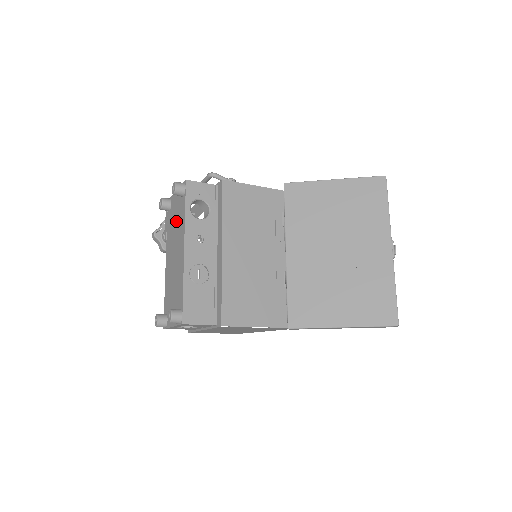
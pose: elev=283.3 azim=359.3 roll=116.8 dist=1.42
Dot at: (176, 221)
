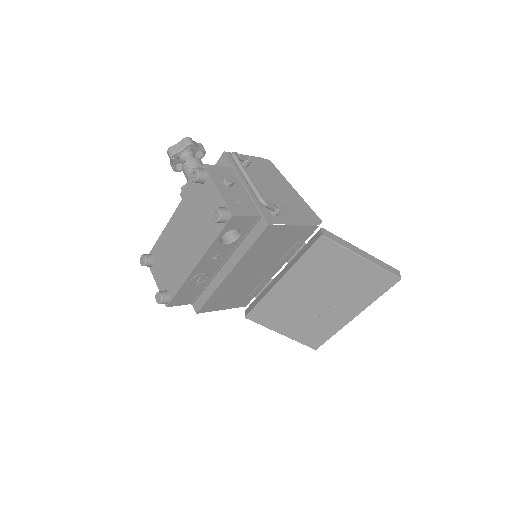
Dot at: (201, 218)
